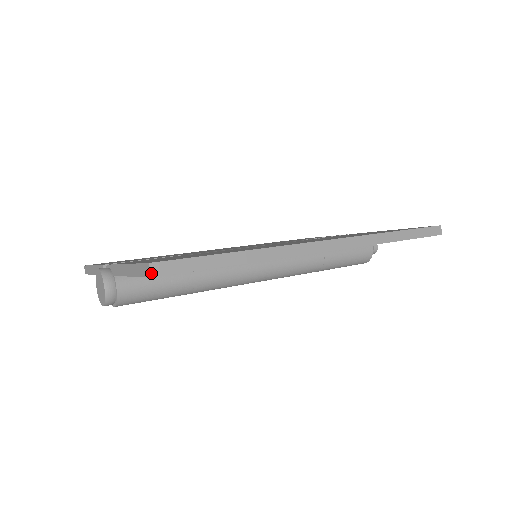
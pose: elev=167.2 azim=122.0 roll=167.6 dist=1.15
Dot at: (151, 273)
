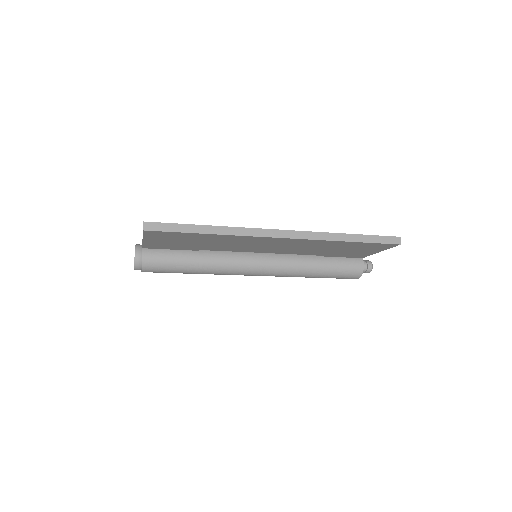
Dot at: (144, 228)
